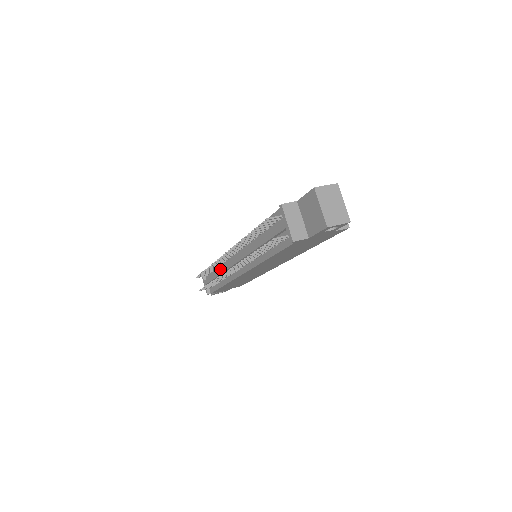
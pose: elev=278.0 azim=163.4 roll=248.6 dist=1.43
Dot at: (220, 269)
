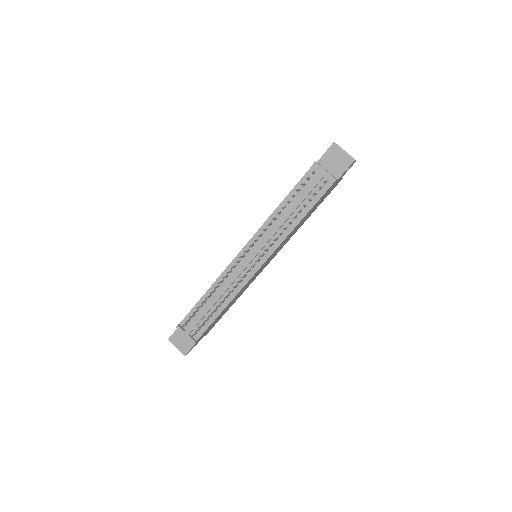
Dot at: (222, 288)
